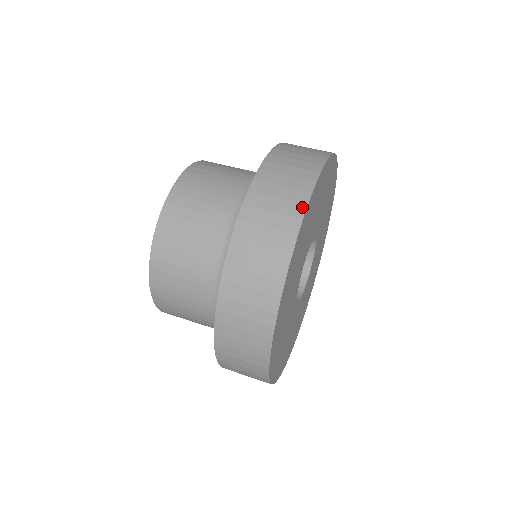
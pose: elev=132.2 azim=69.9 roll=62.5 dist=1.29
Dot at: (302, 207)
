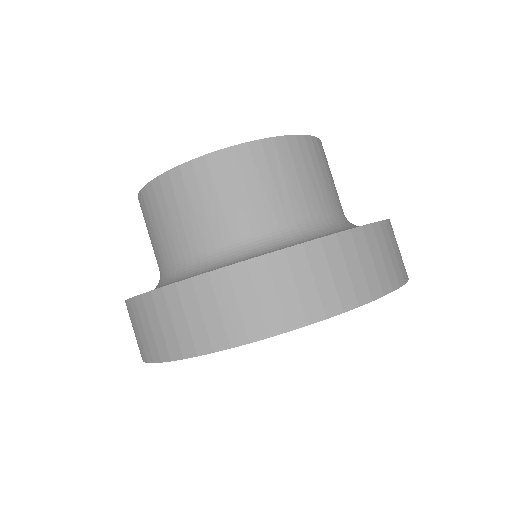
Dot at: (244, 339)
